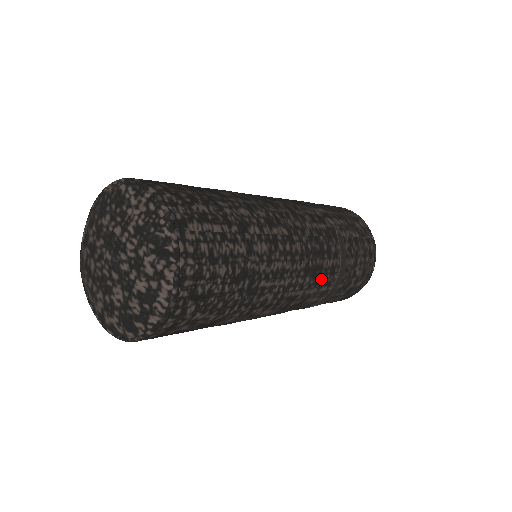
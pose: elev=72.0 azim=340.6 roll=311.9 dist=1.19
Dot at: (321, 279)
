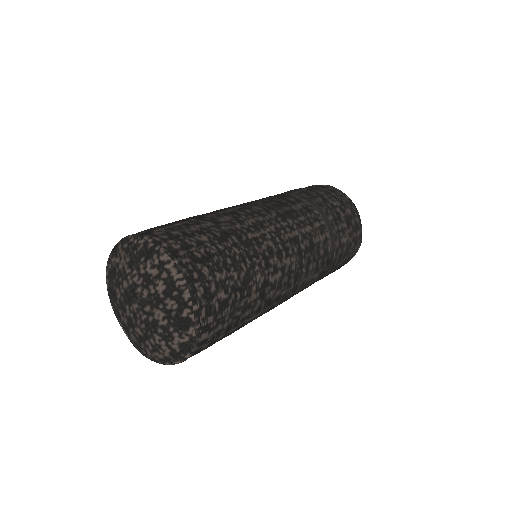
Dot at: (304, 218)
